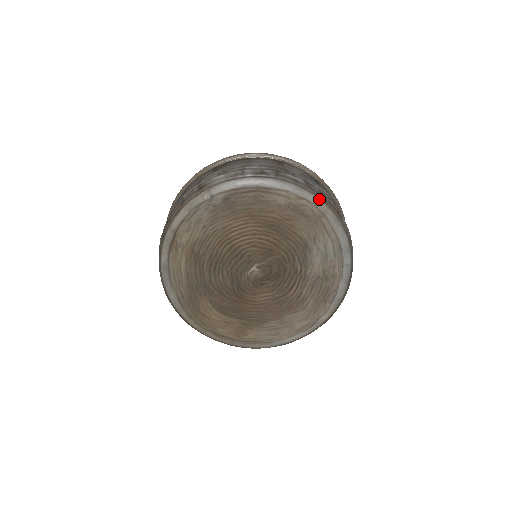
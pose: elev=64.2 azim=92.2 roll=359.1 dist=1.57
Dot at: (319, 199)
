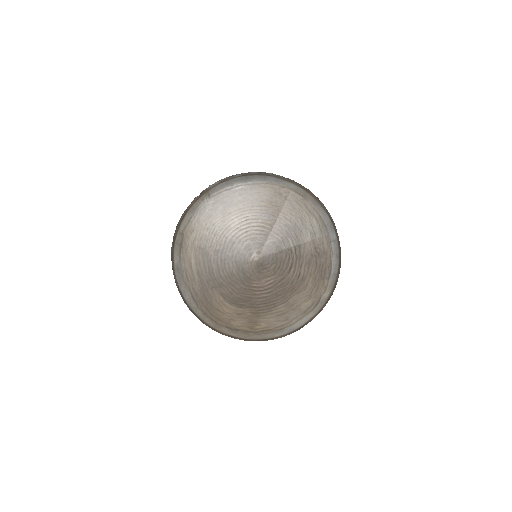
Dot at: (298, 186)
